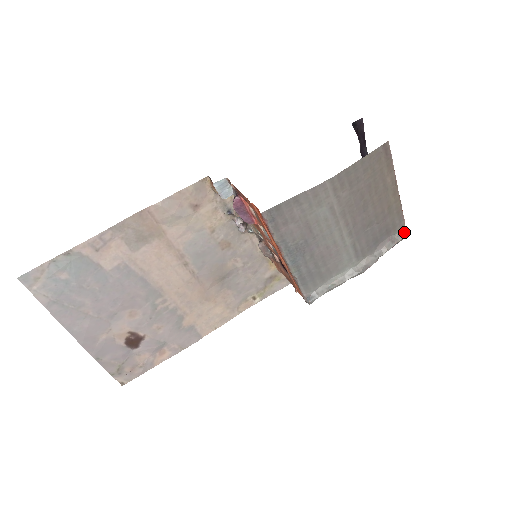
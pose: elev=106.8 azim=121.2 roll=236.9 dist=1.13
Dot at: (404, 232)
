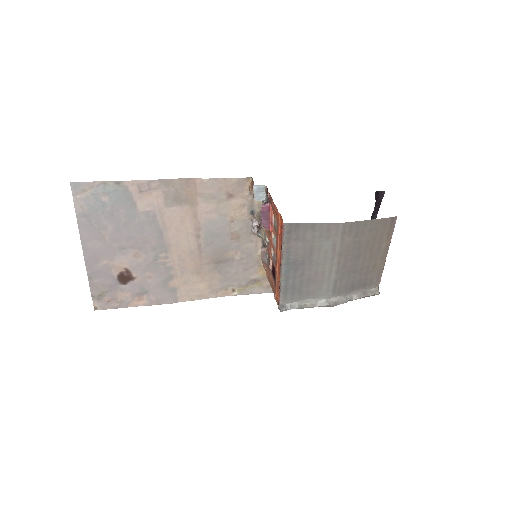
Dot at: (376, 291)
